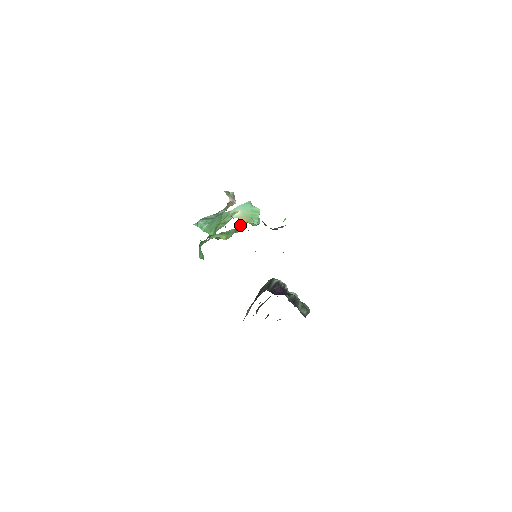
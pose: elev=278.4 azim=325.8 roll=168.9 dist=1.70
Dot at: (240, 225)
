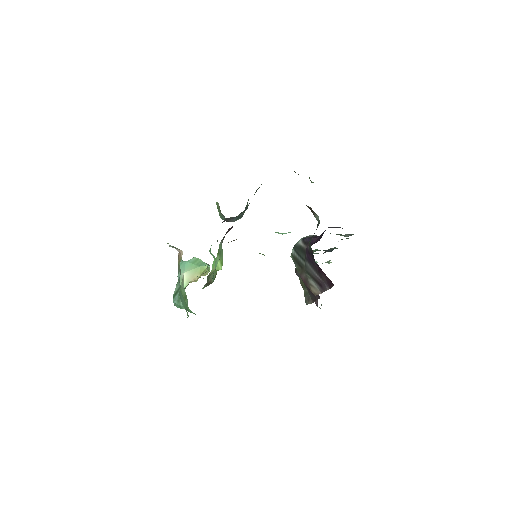
Dot at: occluded
